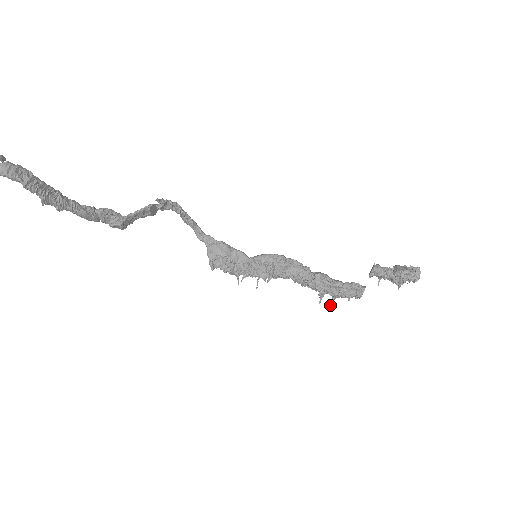
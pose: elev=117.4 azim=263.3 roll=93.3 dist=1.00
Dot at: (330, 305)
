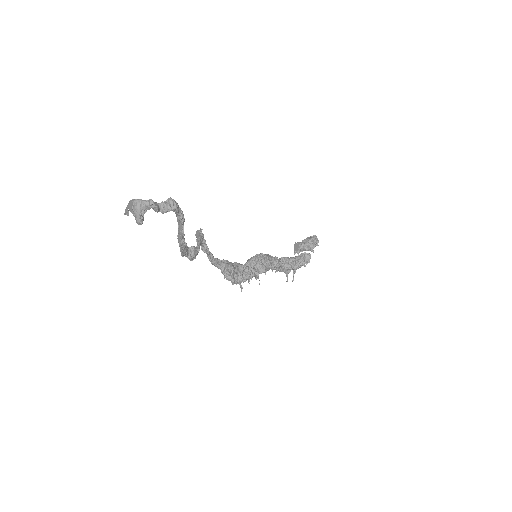
Dot at: (293, 279)
